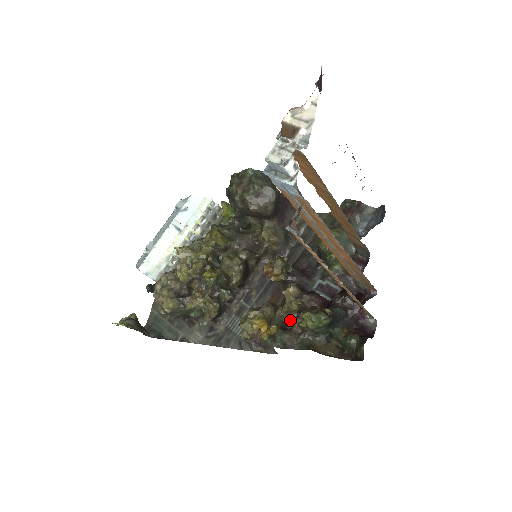
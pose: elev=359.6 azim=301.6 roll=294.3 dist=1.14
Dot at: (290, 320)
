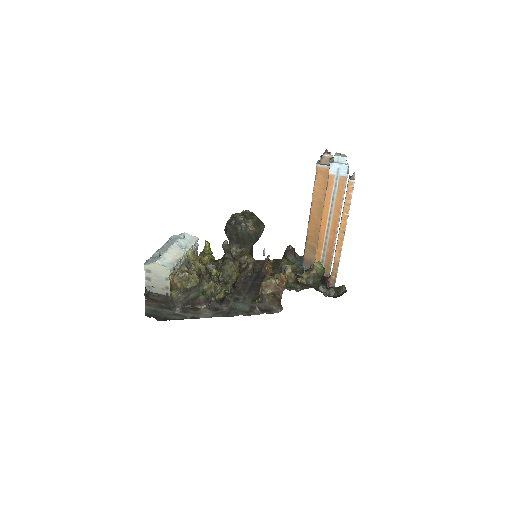
Dot at: (297, 278)
